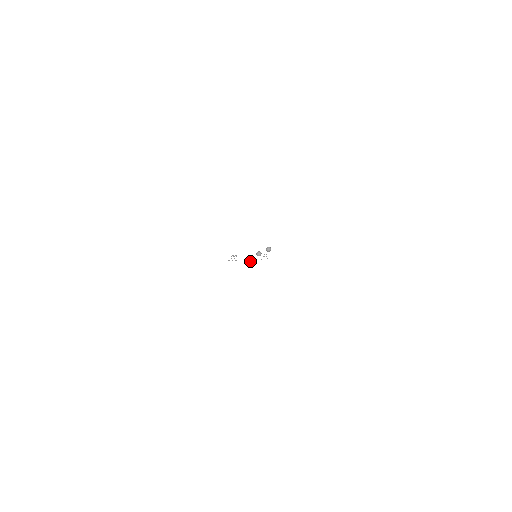
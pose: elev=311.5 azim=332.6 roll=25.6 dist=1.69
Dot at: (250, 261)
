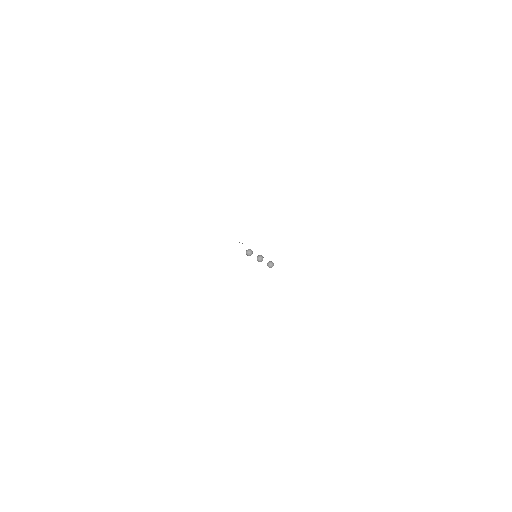
Dot at: (247, 254)
